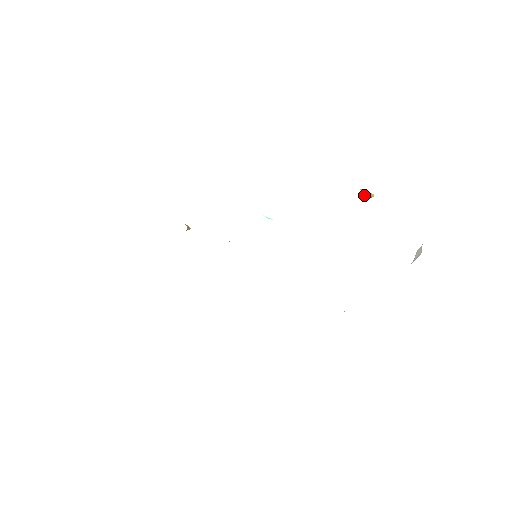
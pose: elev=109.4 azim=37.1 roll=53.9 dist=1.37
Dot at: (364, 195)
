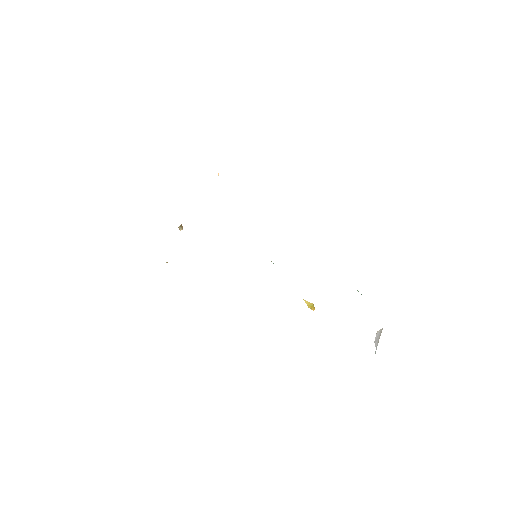
Dot at: (308, 304)
